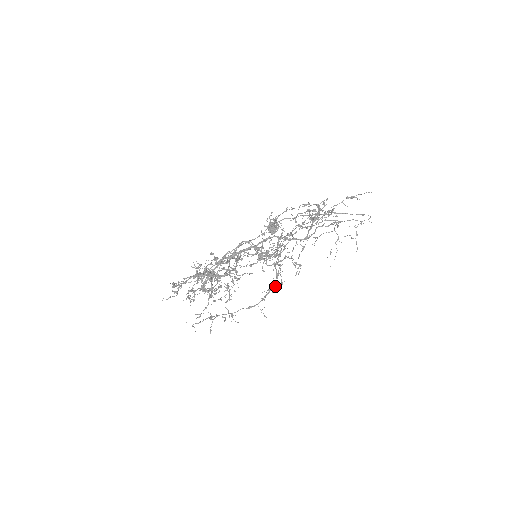
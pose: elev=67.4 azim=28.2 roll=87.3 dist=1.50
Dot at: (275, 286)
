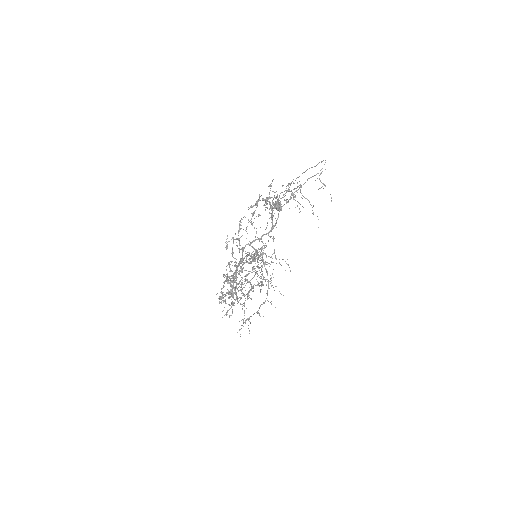
Dot at: occluded
